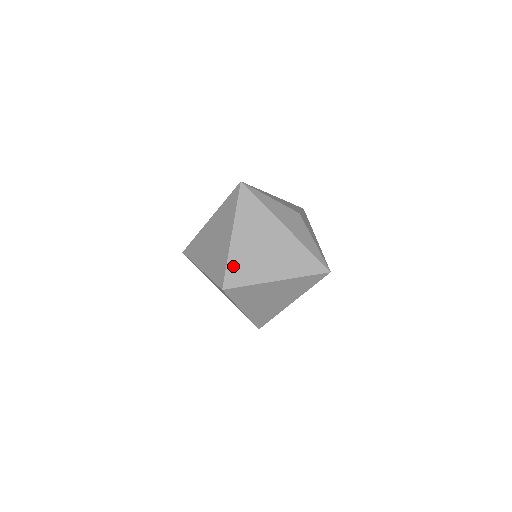
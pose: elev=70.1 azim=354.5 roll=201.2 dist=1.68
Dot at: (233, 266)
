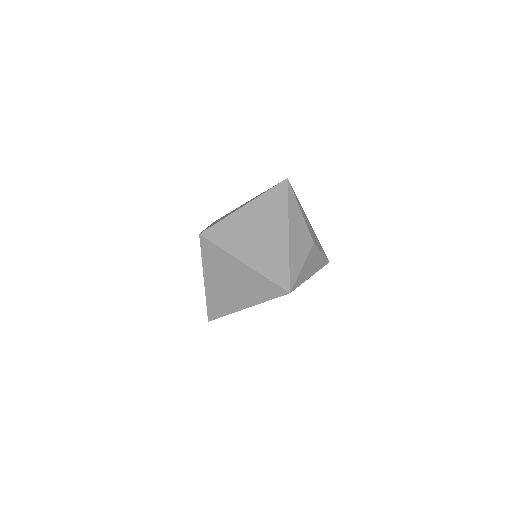
Dot at: (223, 225)
